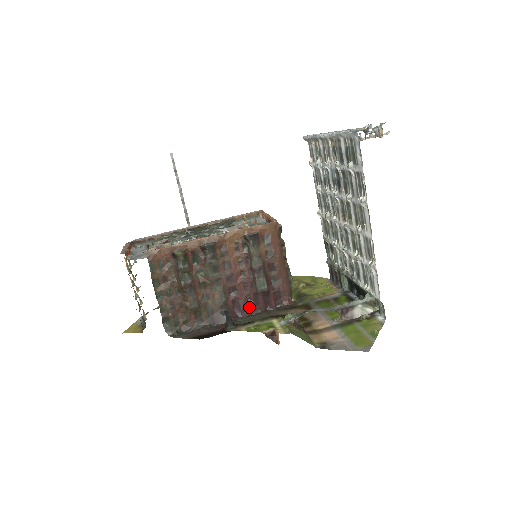
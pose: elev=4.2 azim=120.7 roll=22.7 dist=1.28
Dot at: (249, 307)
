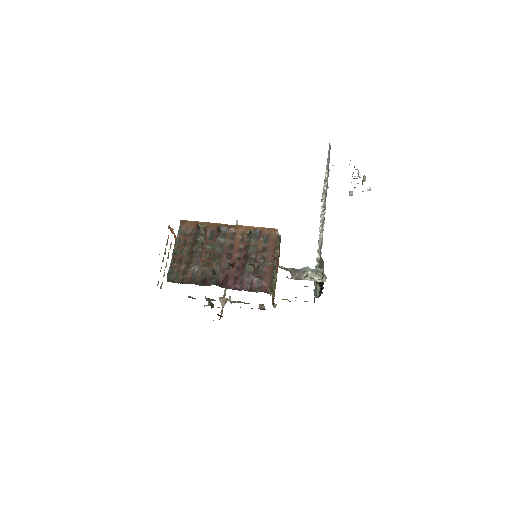
Dot at: (234, 283)
